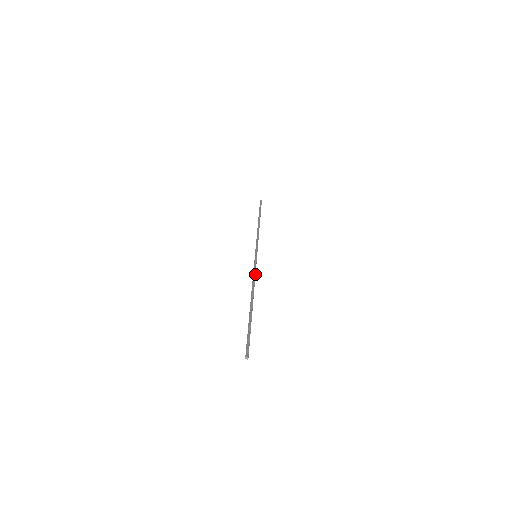
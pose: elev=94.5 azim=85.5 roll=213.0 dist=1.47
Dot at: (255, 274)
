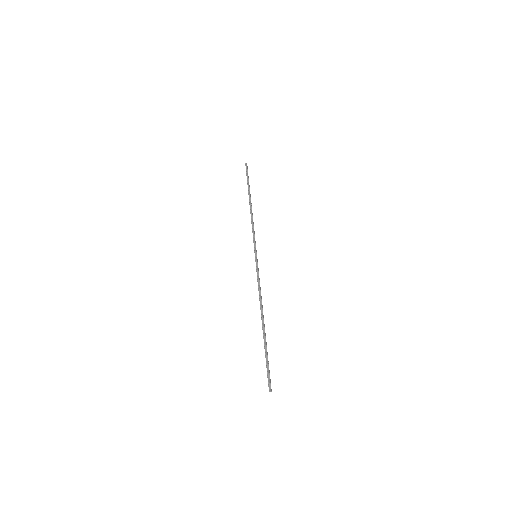
Dot at: (259, 284)
